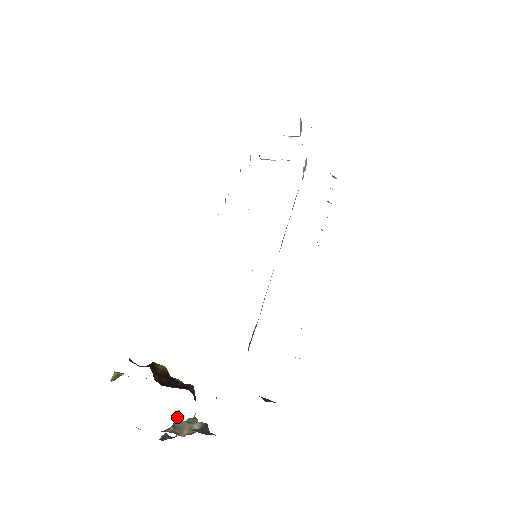
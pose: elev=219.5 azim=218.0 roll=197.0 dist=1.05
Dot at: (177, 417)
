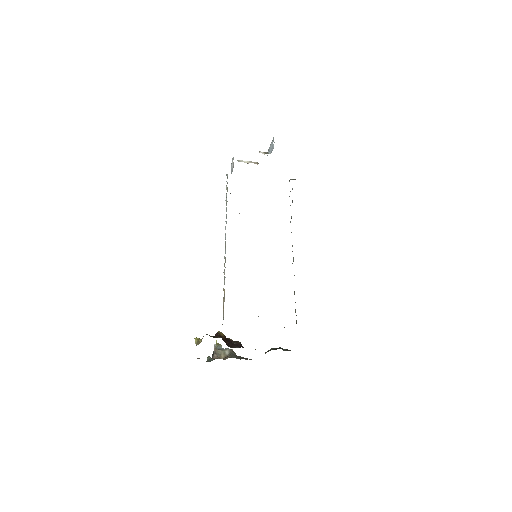
Dot at: (215, 348)
